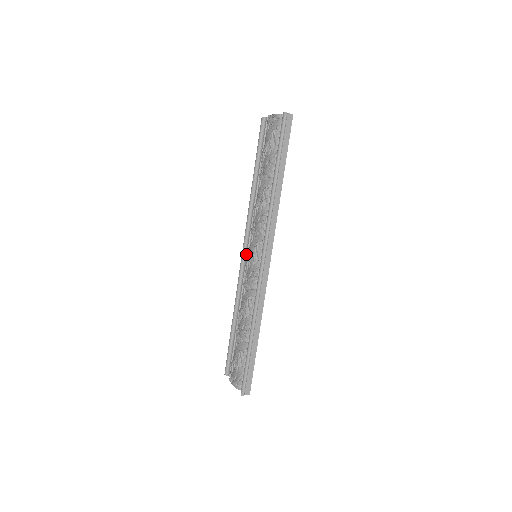
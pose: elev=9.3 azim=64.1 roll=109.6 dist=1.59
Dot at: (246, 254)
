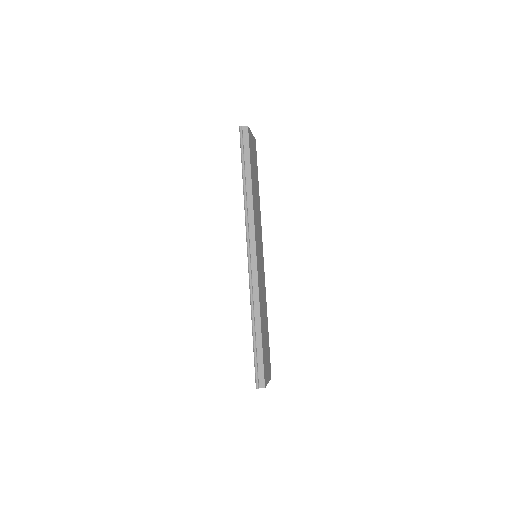
Dot at: occluded
